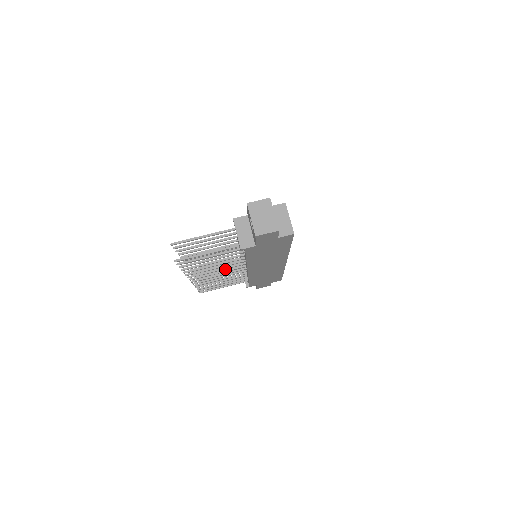
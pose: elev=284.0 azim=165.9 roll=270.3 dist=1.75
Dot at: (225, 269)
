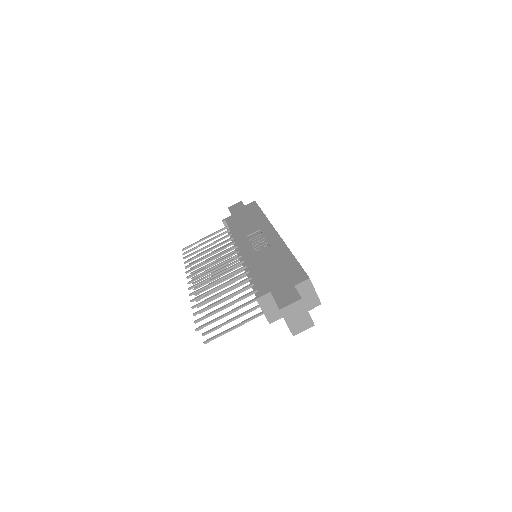
Dot at: (213, 244)
